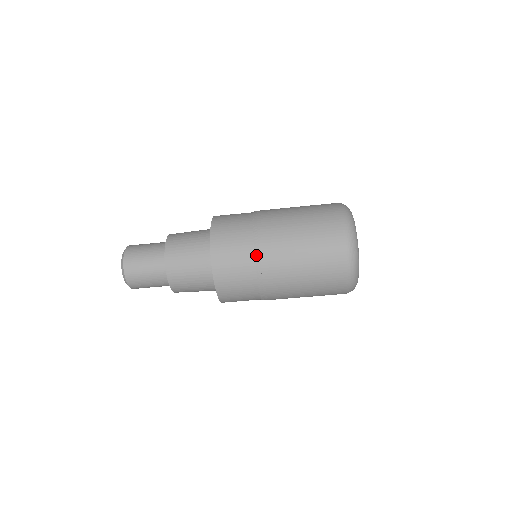
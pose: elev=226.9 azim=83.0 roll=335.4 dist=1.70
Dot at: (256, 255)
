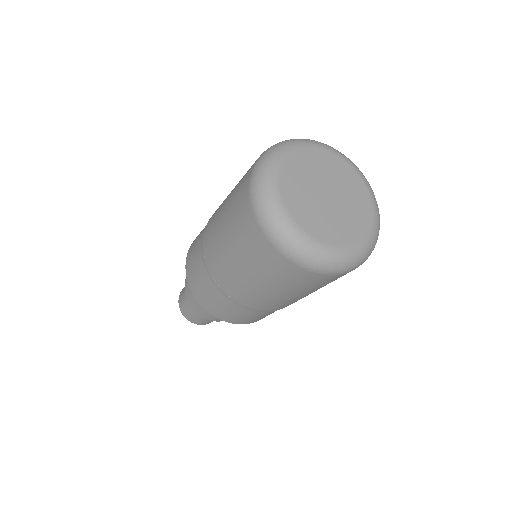
Dot at: (204, 230)
